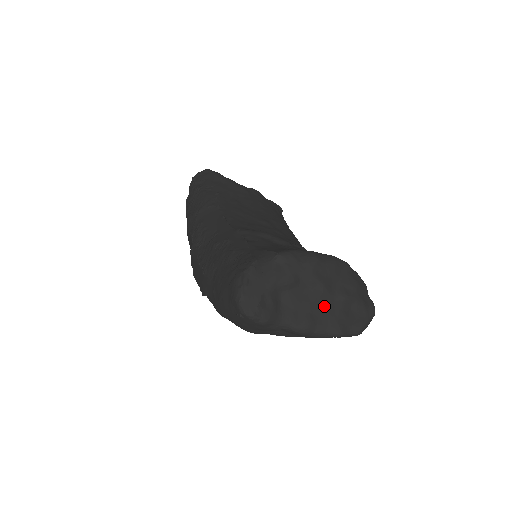
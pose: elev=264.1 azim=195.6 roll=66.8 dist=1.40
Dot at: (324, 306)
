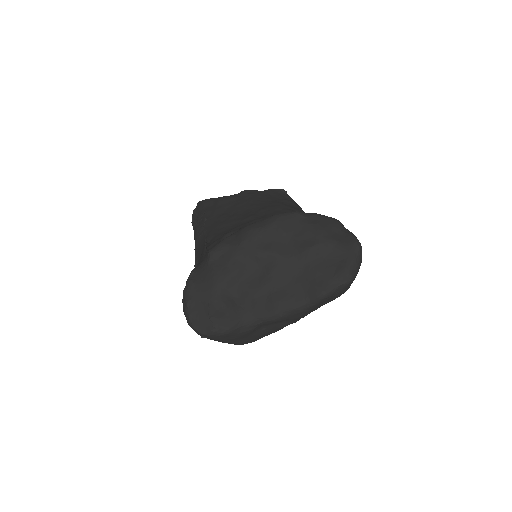
Dot at: (289, 274)
